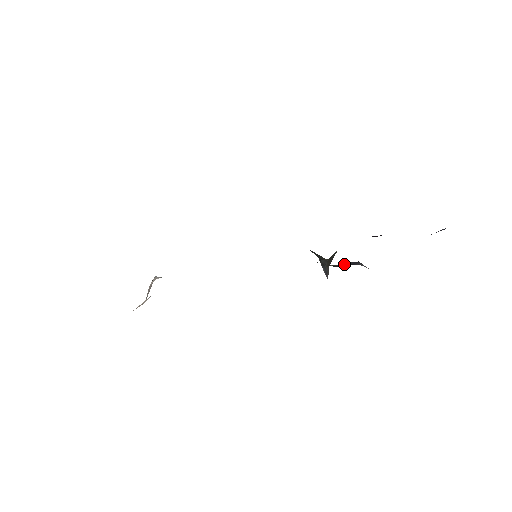
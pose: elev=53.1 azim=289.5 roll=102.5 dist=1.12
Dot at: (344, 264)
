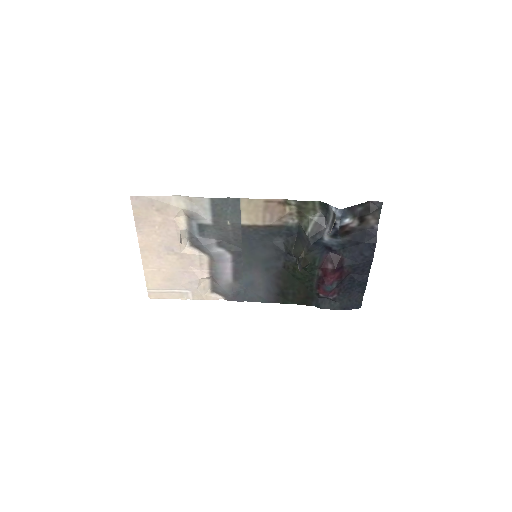
Dot at: (316, 220)
